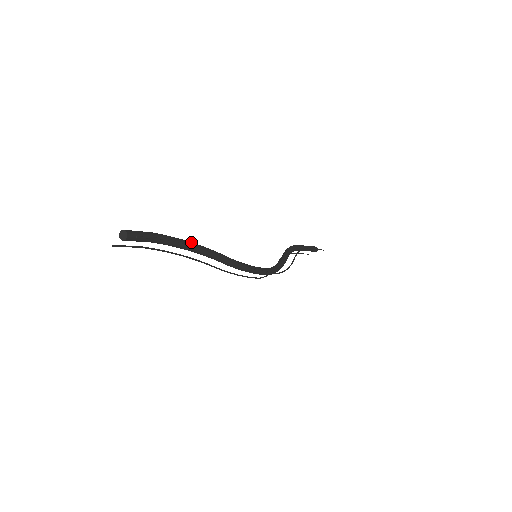
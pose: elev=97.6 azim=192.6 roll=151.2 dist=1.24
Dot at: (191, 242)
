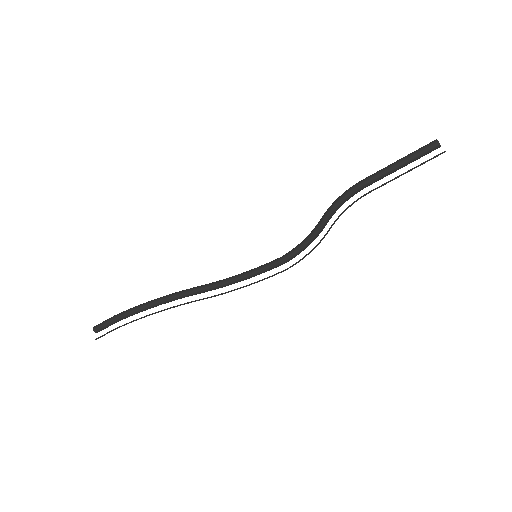
Dot at: (153, 303)
